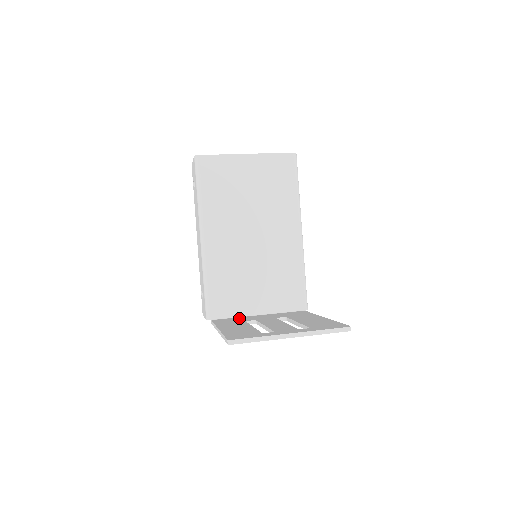
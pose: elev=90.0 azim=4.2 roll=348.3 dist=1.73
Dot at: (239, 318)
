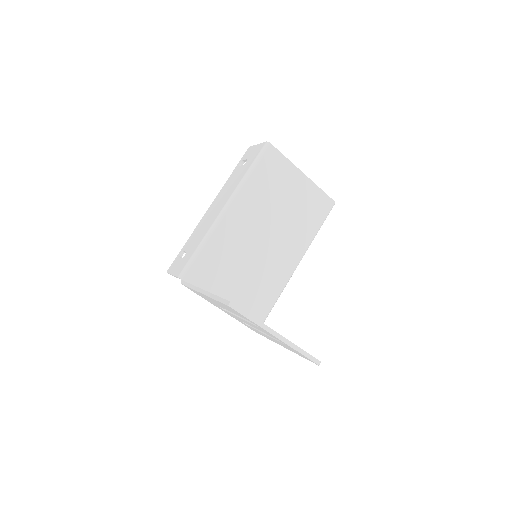
Dot at: occluded
